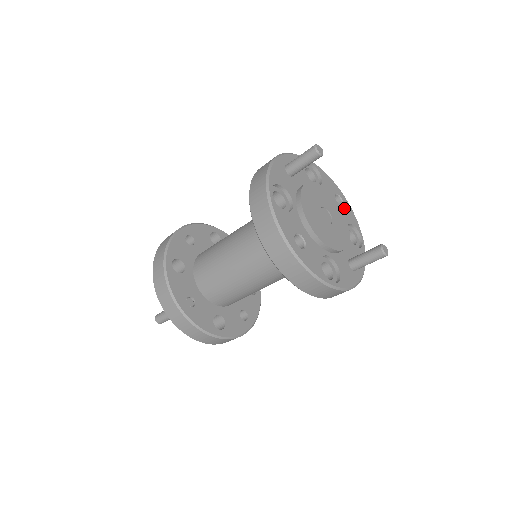
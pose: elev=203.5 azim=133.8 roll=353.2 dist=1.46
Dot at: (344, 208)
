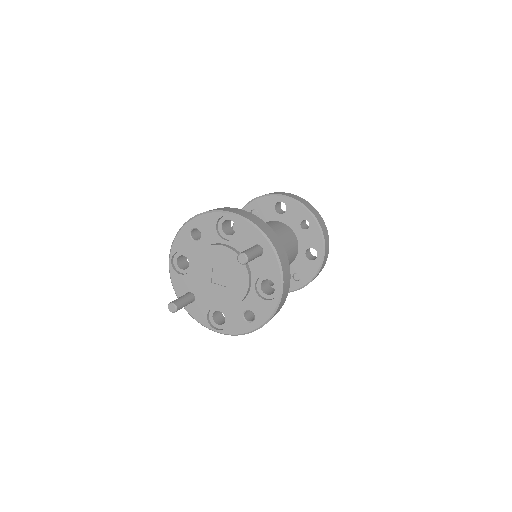
Dot at: occluded
